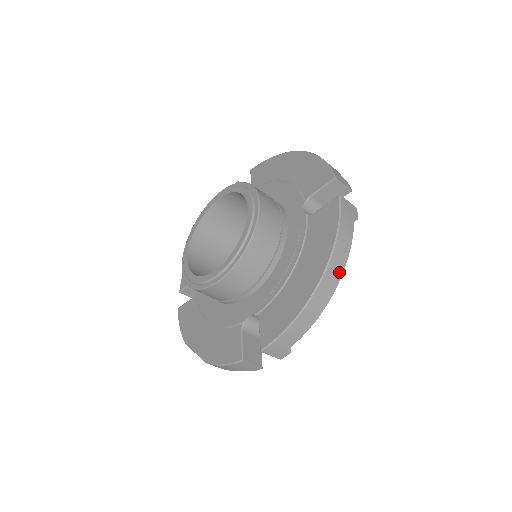
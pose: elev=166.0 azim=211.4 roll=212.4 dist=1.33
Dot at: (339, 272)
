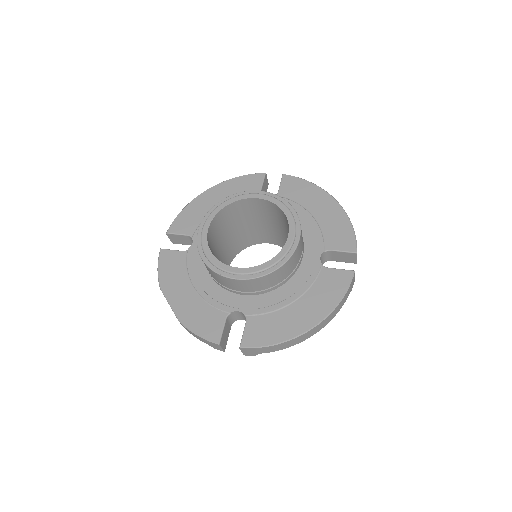
Dot at: (324, 325)
